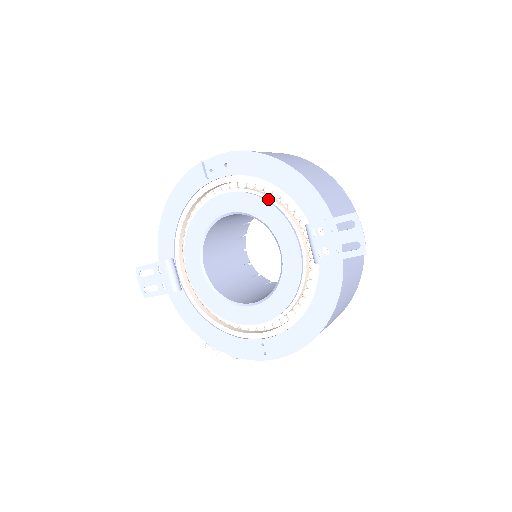
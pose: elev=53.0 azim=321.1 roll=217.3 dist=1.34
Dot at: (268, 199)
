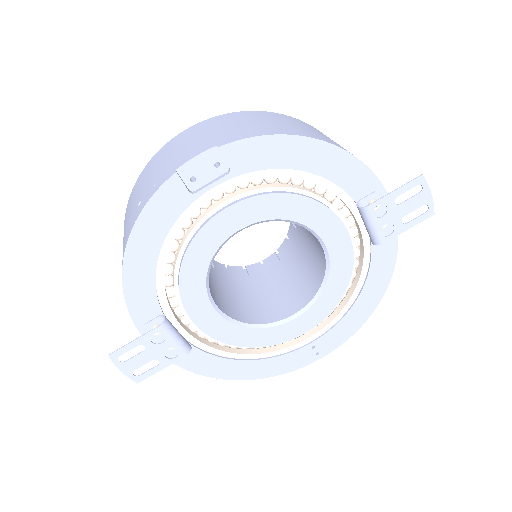
Dot at: (296, 191)
